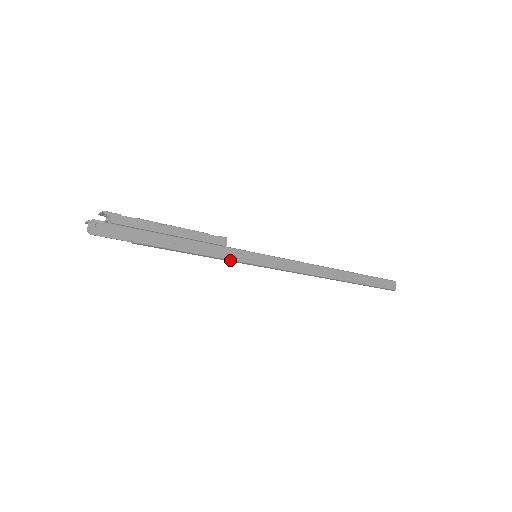
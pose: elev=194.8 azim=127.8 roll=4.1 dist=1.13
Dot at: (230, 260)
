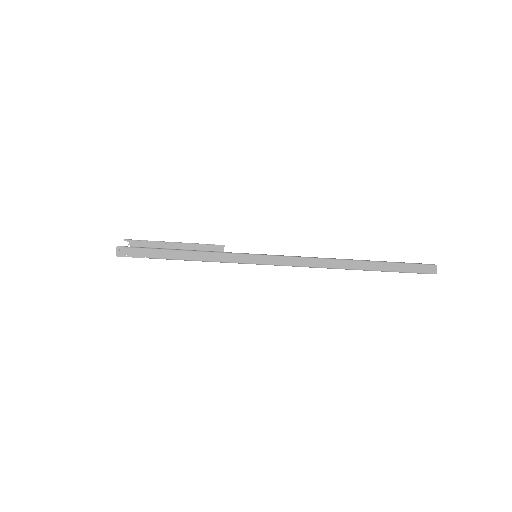
Dot at: occluded
